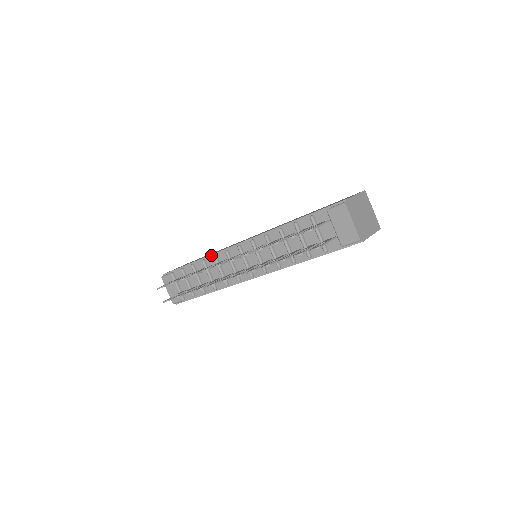
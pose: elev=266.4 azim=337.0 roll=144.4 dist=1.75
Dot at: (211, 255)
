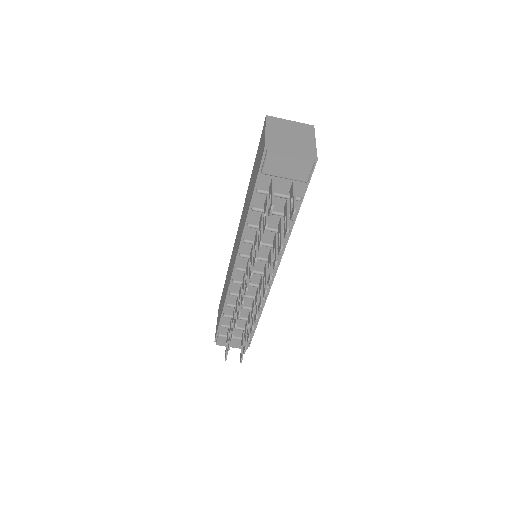
Dot at: (227, 295)
